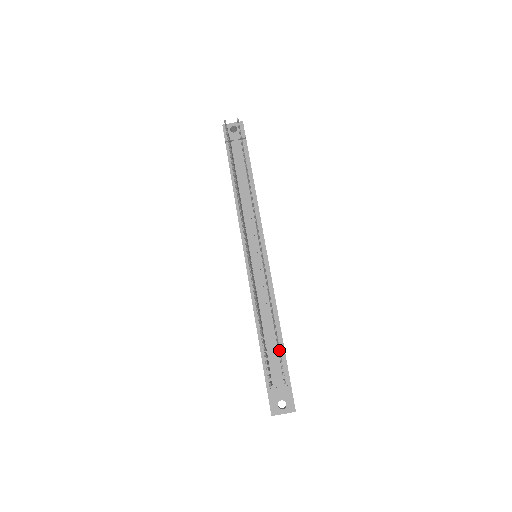
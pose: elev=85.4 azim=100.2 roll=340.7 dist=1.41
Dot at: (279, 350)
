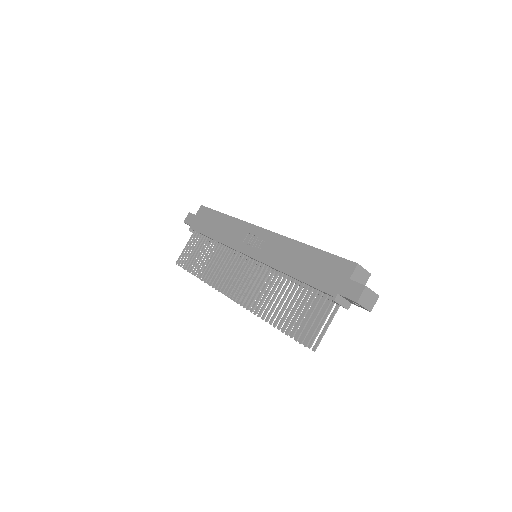
Dot at: occluded
